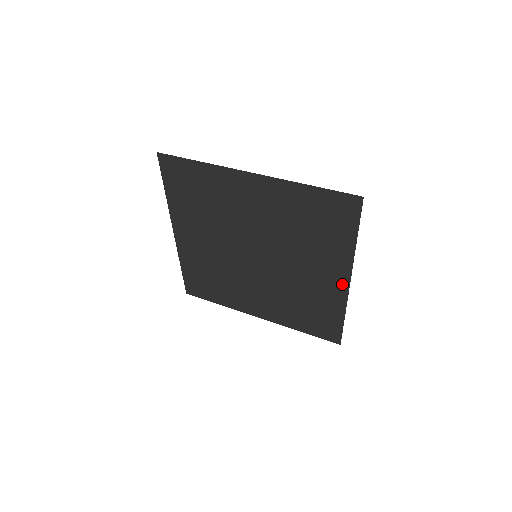
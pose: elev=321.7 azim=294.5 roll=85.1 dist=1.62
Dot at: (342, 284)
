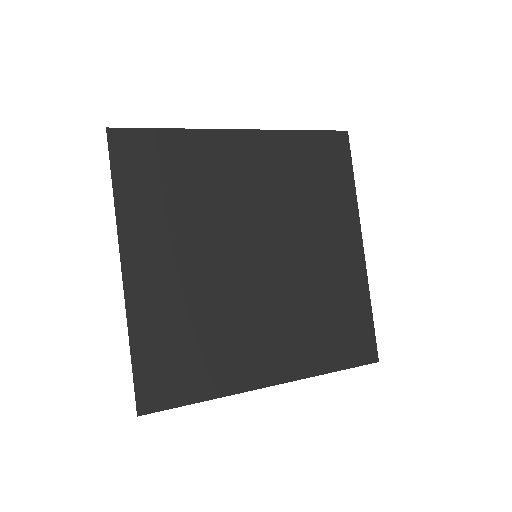
Dot at: (356, 252)
